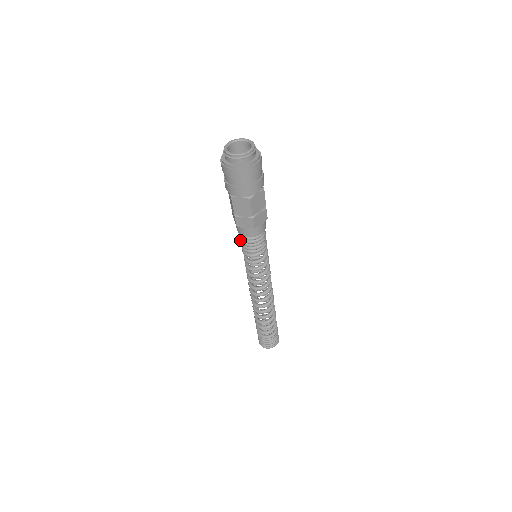
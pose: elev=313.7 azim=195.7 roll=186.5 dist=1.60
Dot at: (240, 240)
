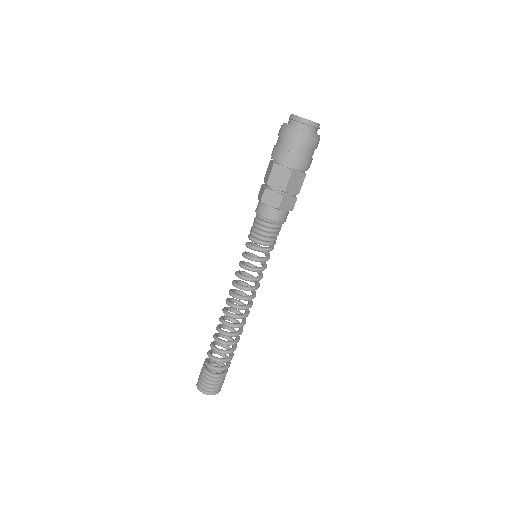
Dot at: (260, 232)
